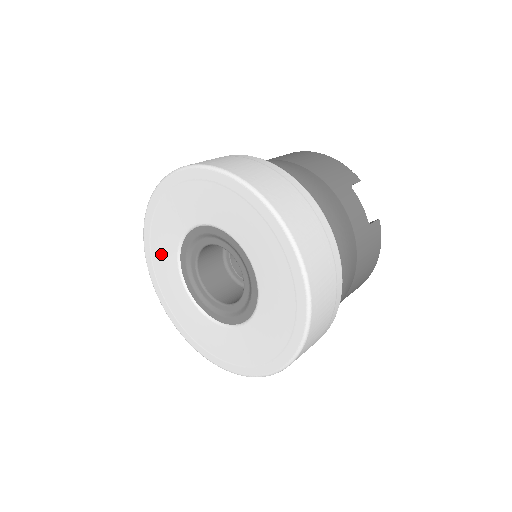
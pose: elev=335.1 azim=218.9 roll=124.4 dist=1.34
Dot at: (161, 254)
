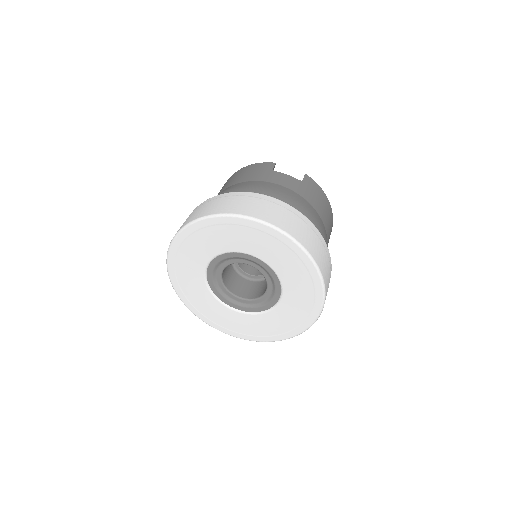
Dot at: (202, 303)
